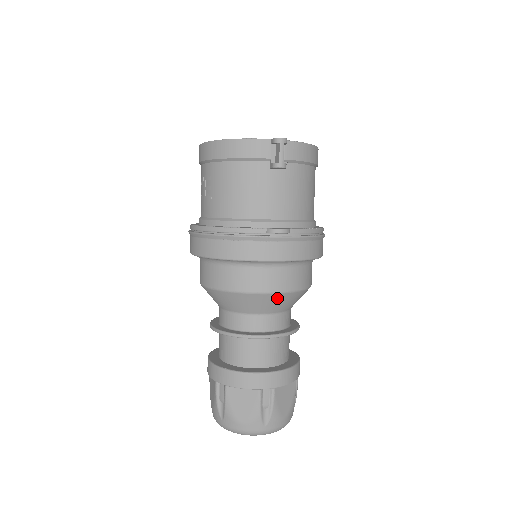
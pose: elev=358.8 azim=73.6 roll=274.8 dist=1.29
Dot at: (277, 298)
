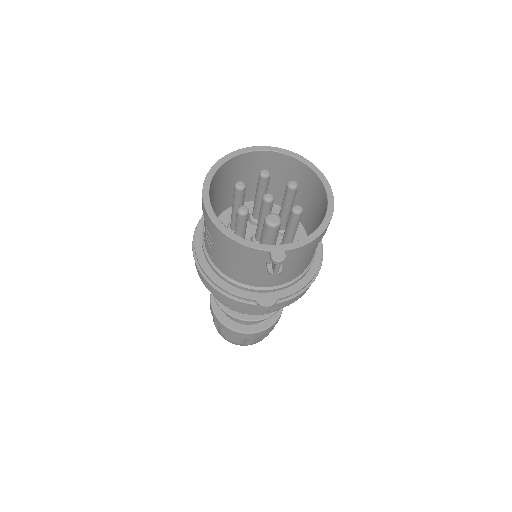
Dot at: occluded
